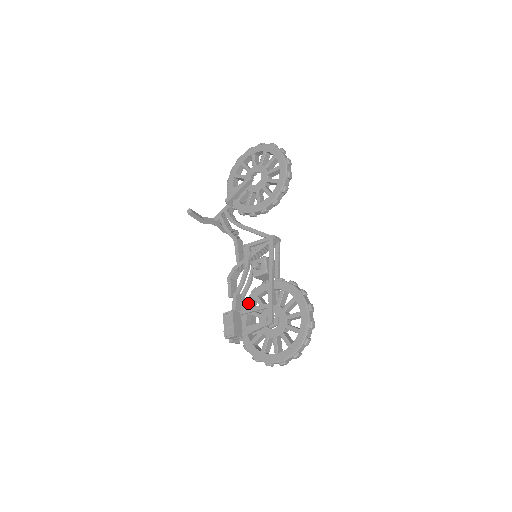
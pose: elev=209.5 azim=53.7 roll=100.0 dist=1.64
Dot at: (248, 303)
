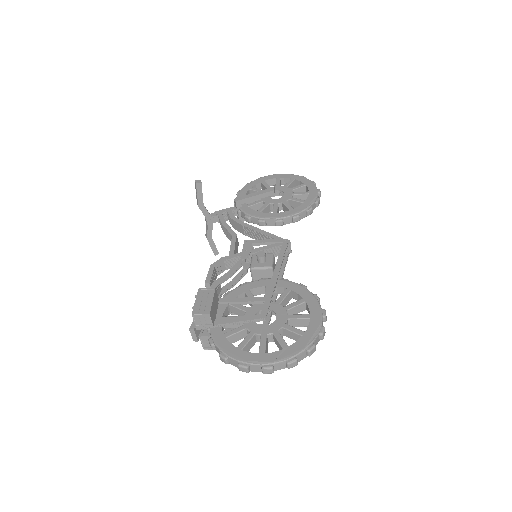
Dot at: (233, 294)
